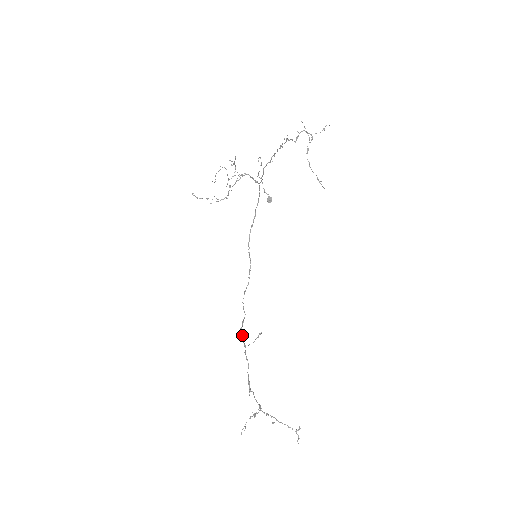
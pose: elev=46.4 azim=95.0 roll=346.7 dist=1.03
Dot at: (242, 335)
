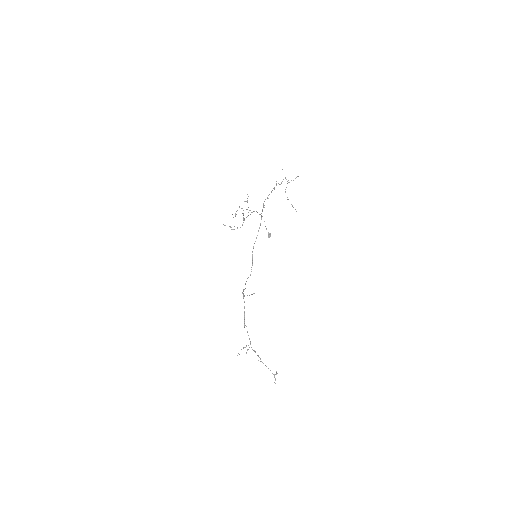
Dot at: occluded
